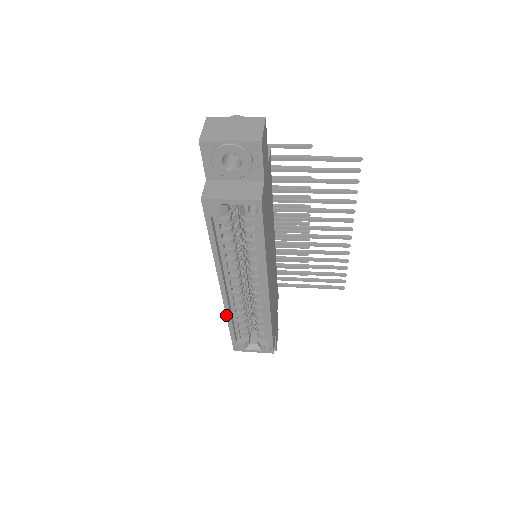
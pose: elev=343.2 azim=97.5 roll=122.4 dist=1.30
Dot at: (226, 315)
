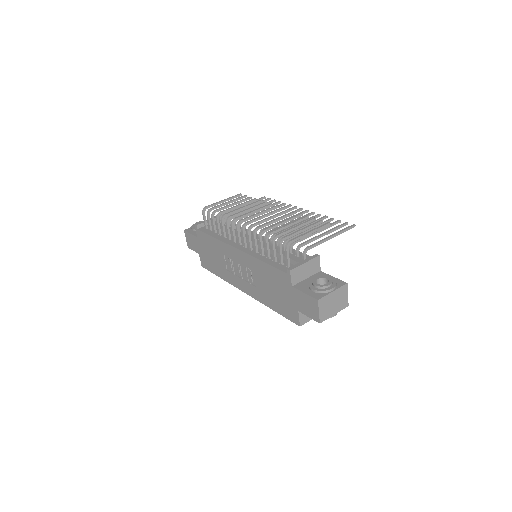
Dot at: occluded
